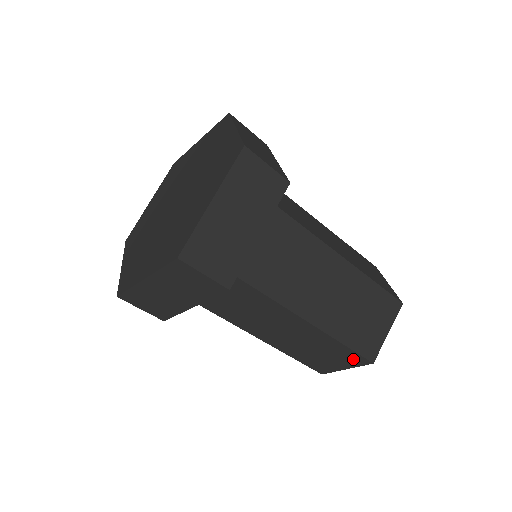
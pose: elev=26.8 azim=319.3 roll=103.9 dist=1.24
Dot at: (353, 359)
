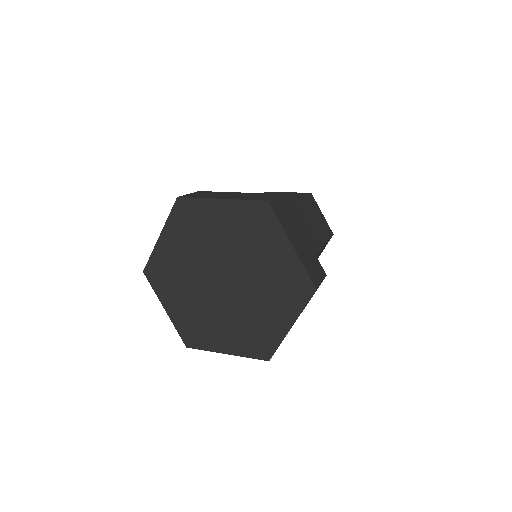
Dot at: occluded
